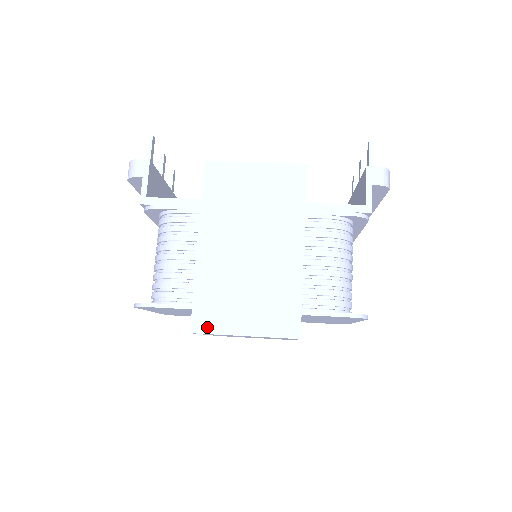
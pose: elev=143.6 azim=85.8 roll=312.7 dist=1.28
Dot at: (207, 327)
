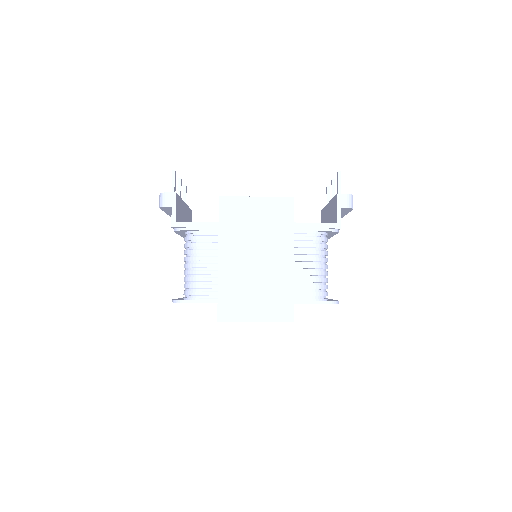
Dot at: (229, 317)
